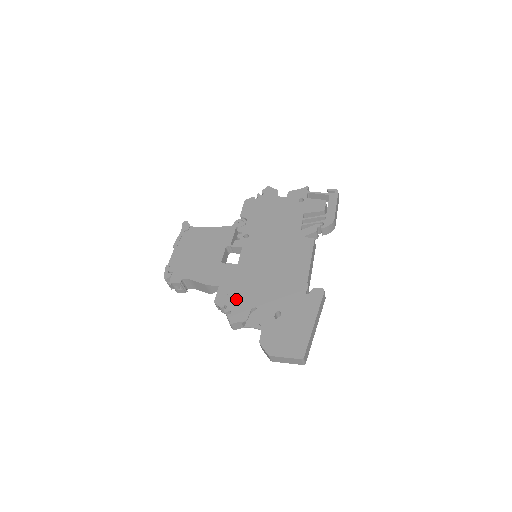
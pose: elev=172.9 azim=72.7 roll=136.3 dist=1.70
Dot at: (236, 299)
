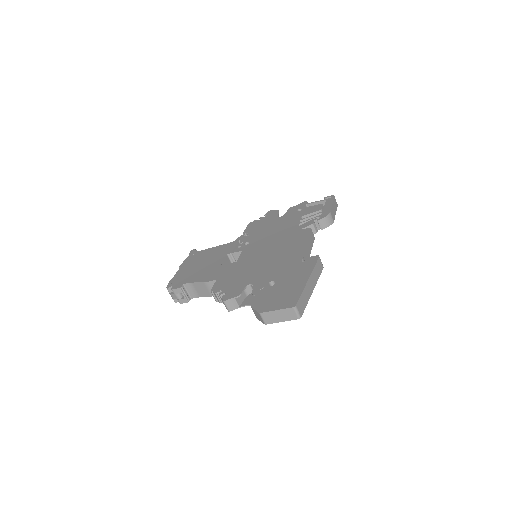
Dot at: (232, 283)
